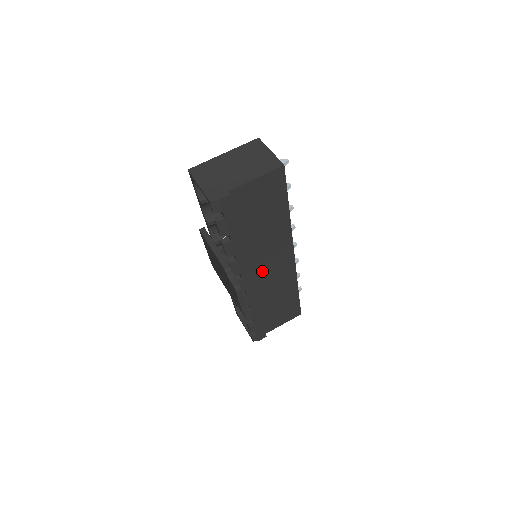
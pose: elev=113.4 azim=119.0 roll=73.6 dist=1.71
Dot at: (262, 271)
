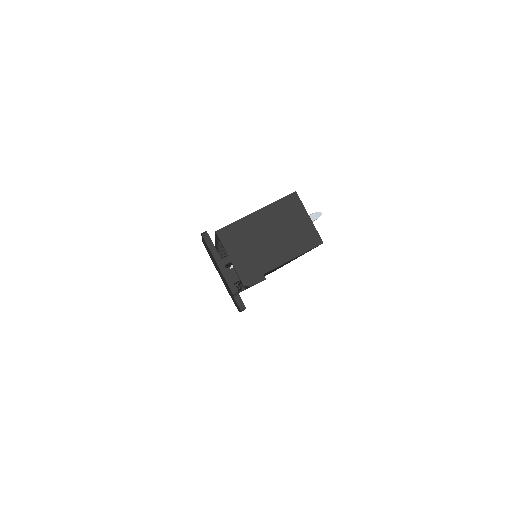
Dot at: occluded
